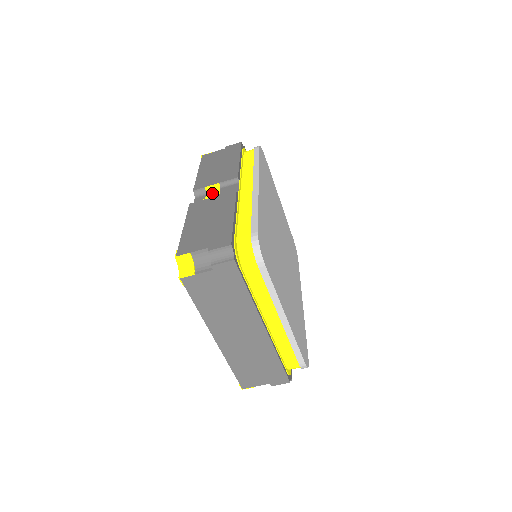
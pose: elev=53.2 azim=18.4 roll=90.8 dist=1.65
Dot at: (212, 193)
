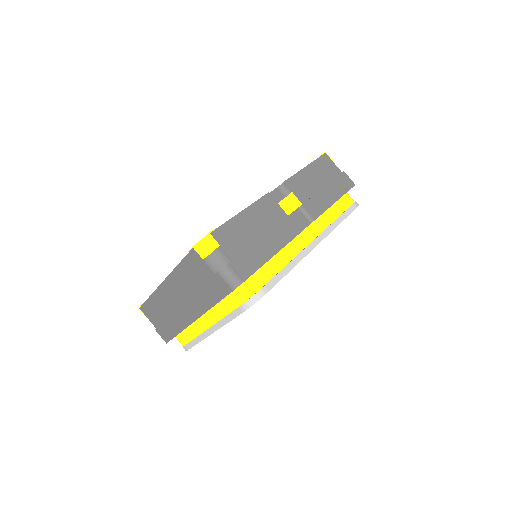
Dot at: (290, 203)
